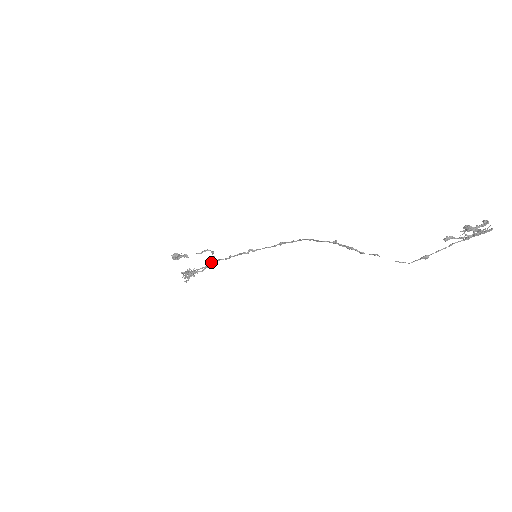
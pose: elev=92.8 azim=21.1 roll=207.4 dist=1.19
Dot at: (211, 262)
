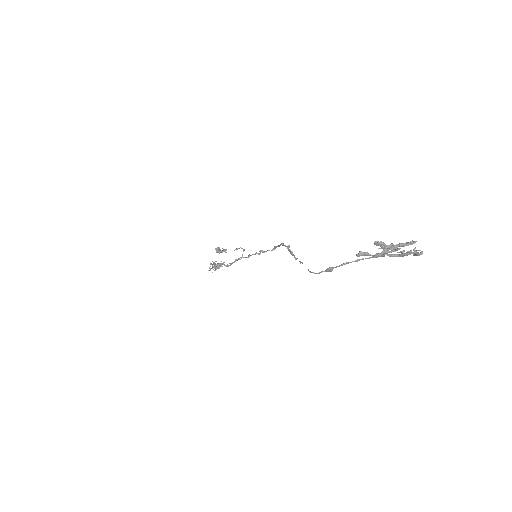
Dot at: occluded
